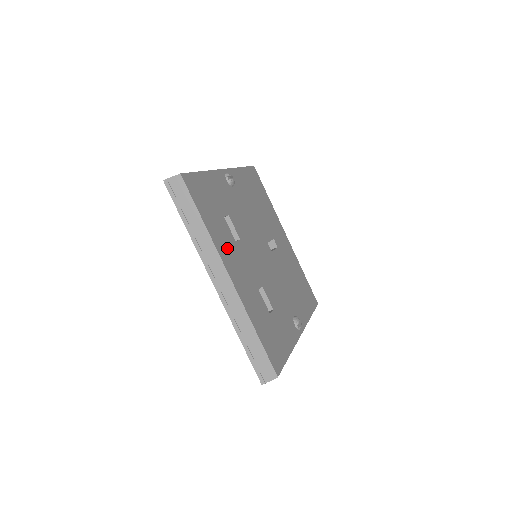
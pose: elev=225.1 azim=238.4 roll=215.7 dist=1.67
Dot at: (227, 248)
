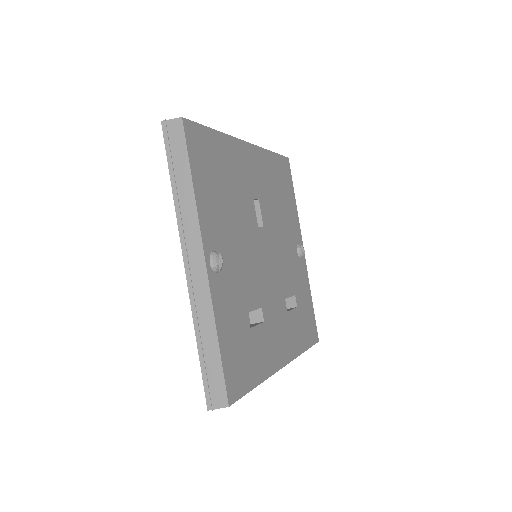
Dot at: (269, 350)
